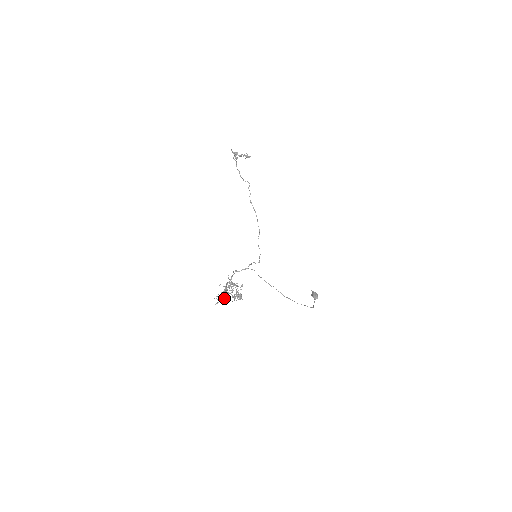
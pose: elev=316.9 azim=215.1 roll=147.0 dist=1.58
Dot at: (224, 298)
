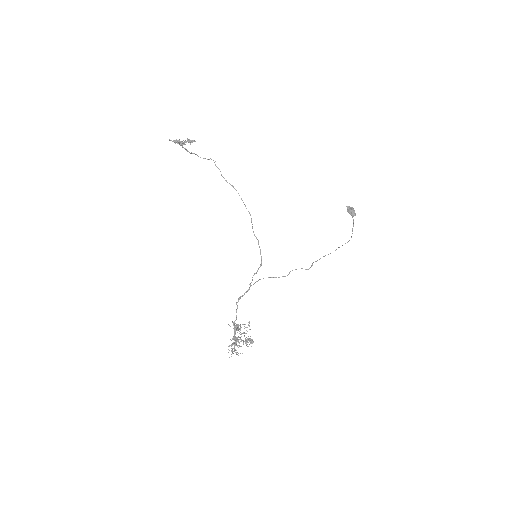
Dot at: occluded
